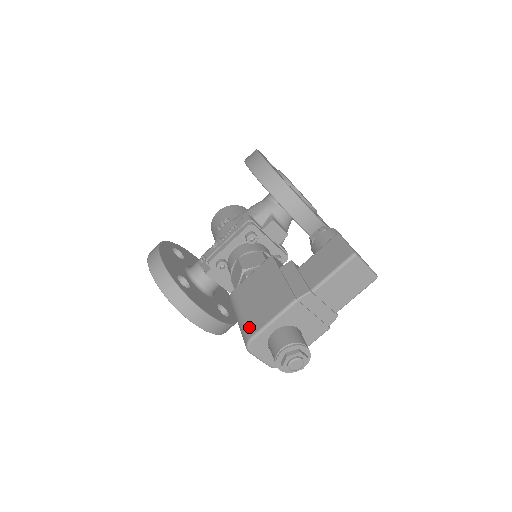
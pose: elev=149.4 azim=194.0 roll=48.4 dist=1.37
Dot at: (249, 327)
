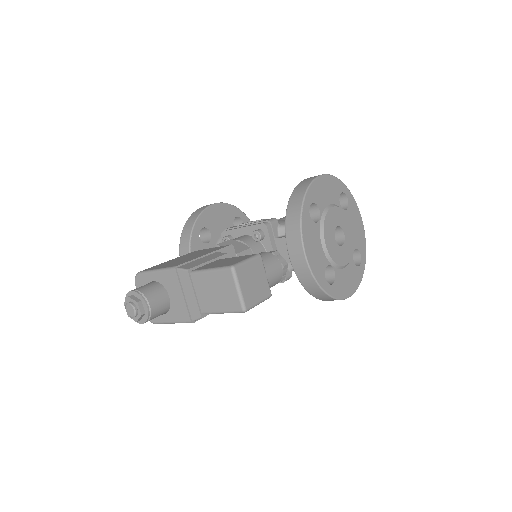
Dot at: (151, 267)
